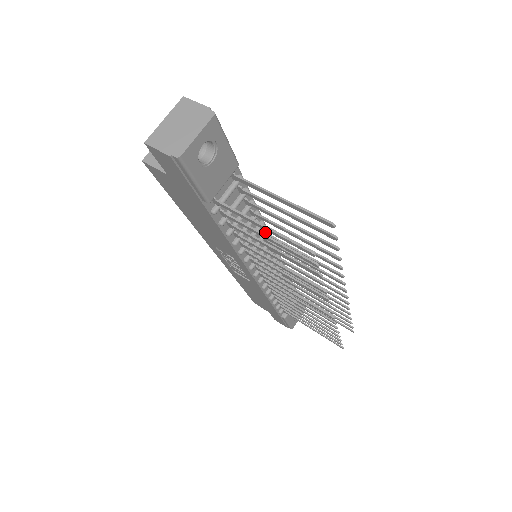
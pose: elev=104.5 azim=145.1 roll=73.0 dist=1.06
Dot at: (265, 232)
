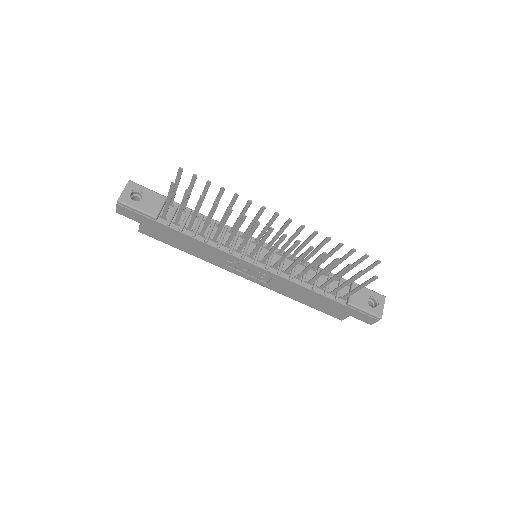
Dot at: (230, 230)
